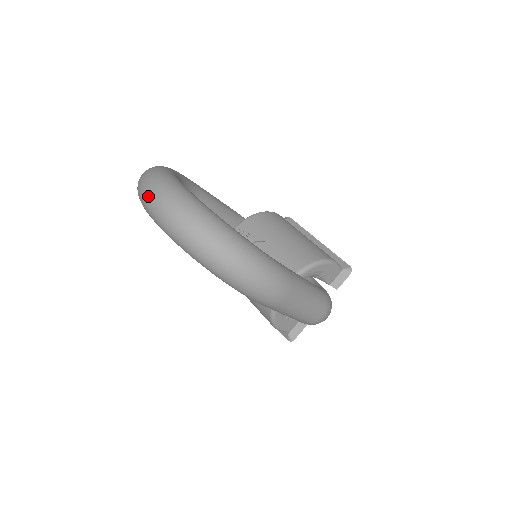
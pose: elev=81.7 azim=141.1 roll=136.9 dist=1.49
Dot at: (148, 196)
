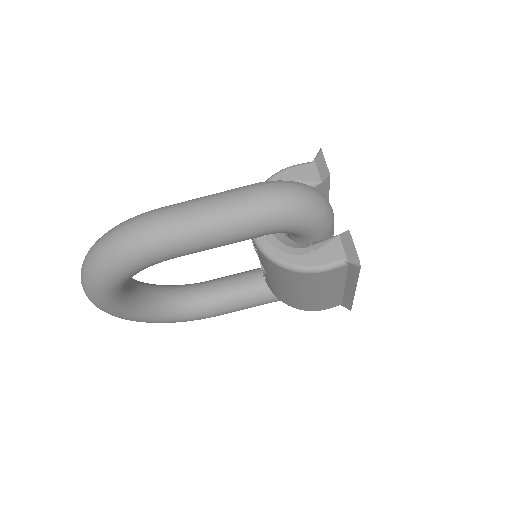
Dot at: occluded
